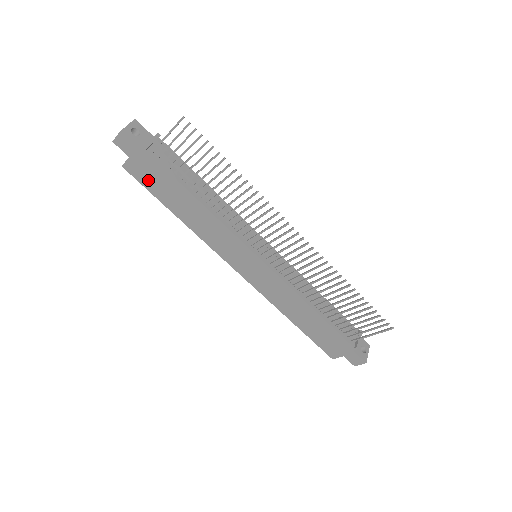
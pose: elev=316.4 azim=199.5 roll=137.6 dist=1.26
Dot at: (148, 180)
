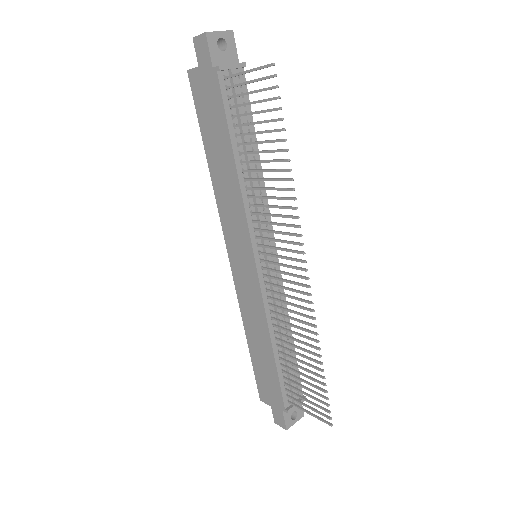
Dot at: (202, 104)
